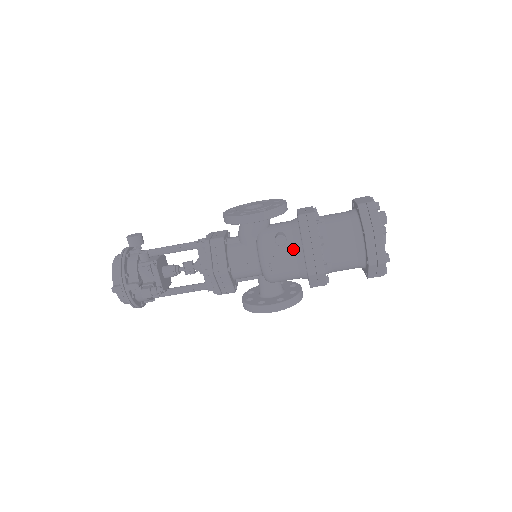
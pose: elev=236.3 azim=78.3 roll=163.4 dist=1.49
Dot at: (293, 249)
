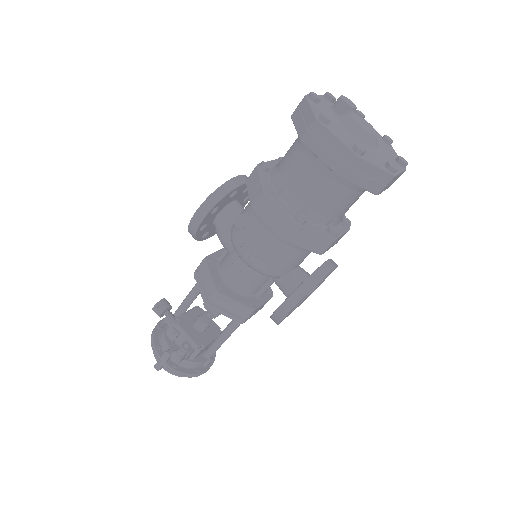
Dot at: (257, 222)
